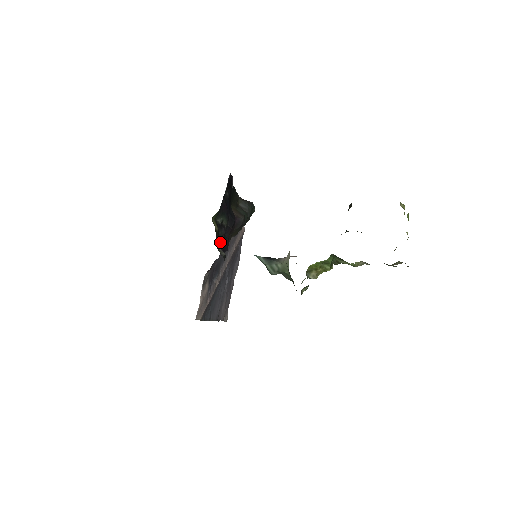
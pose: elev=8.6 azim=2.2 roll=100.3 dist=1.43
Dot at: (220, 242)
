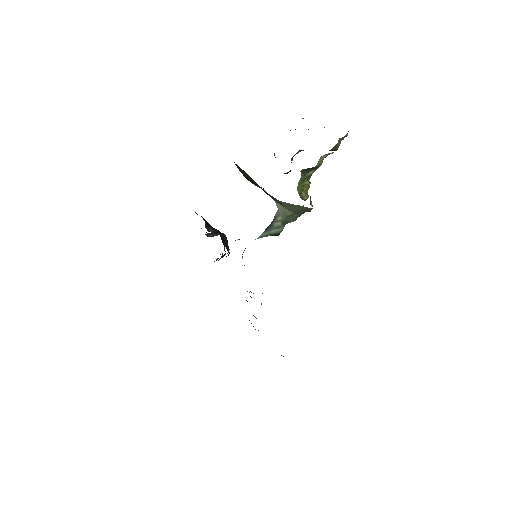
Dot at: occluded
